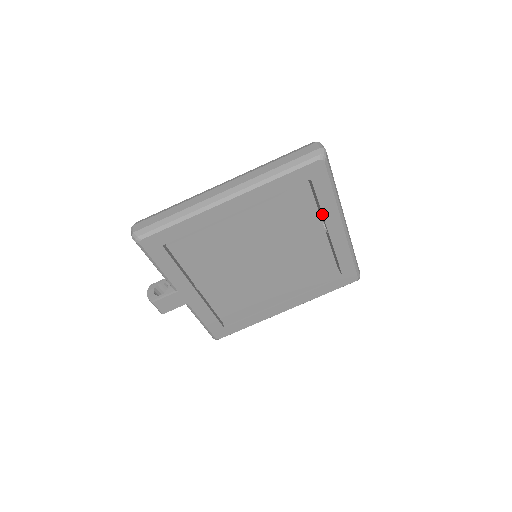
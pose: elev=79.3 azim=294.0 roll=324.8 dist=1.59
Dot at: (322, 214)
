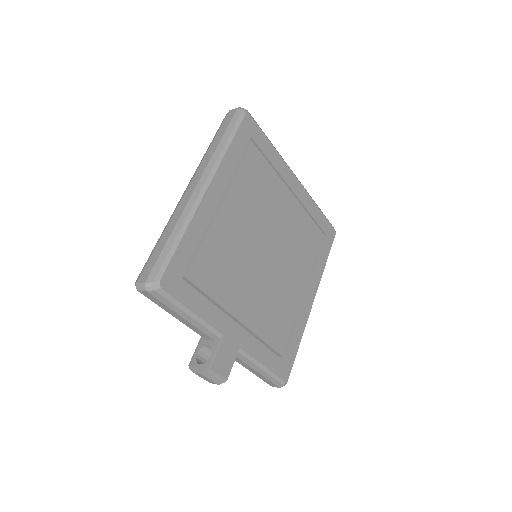
Dot at: (277, 171)
